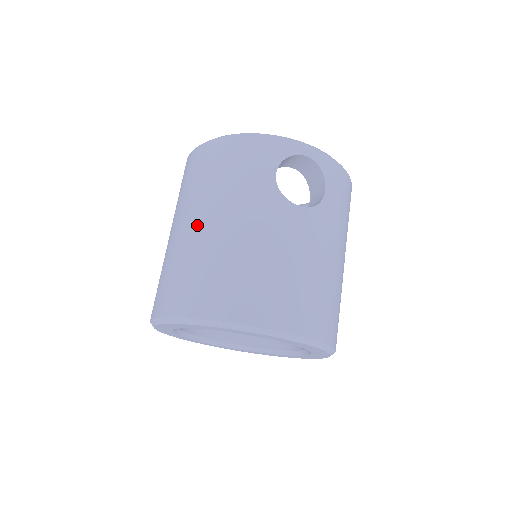
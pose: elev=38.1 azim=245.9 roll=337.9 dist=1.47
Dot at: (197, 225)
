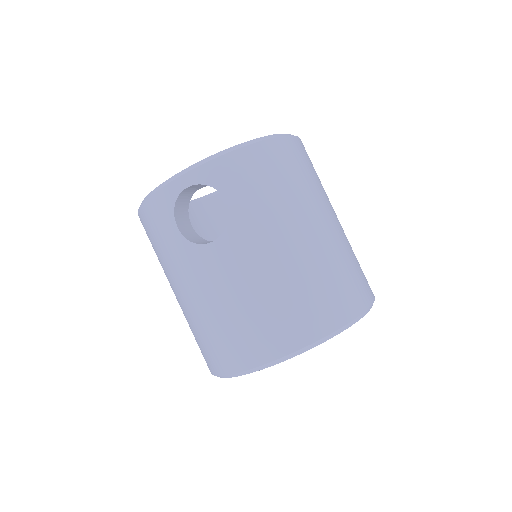
Dot at: occluded
